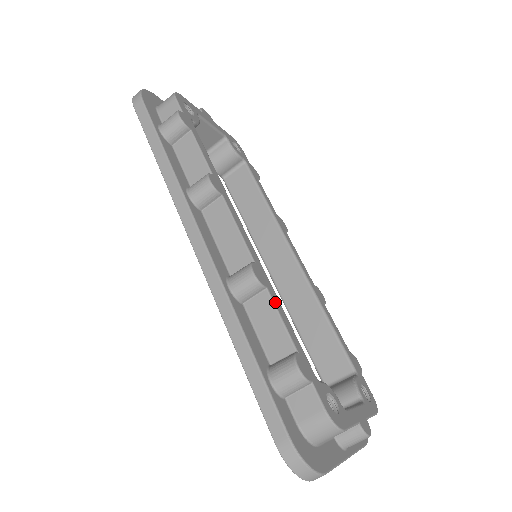
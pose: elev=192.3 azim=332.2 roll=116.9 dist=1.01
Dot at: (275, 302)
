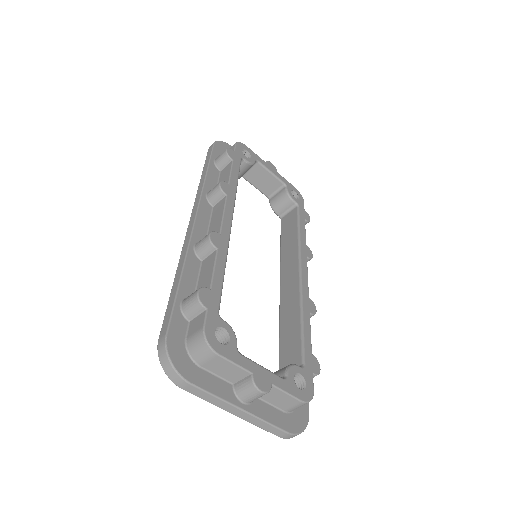
Dot at: (218, 259)
